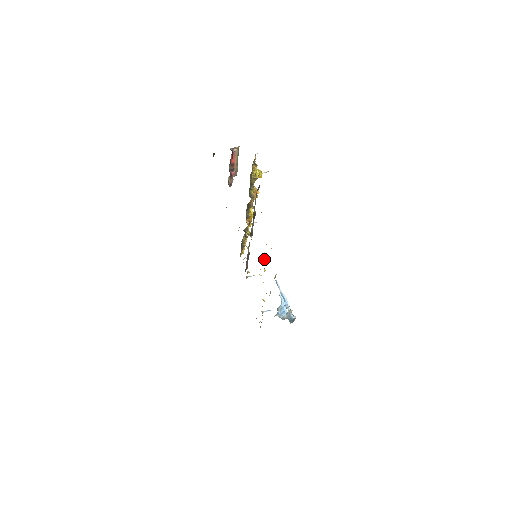
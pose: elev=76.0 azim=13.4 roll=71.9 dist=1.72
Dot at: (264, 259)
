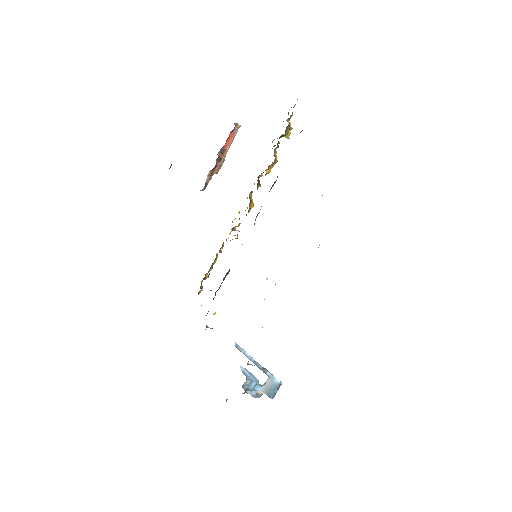
Dot at: occluded
